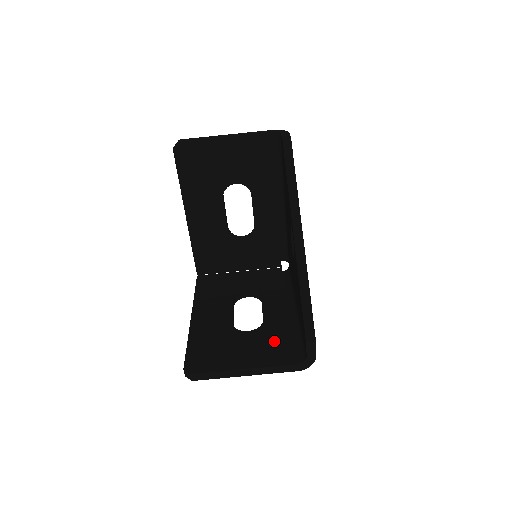
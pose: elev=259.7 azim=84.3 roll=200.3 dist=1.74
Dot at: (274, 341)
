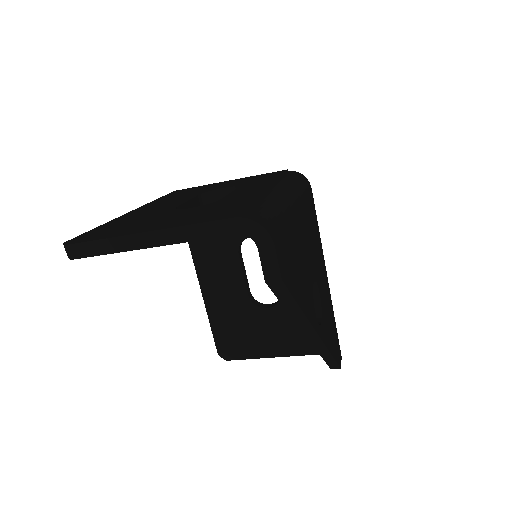
Dot at: occluded
